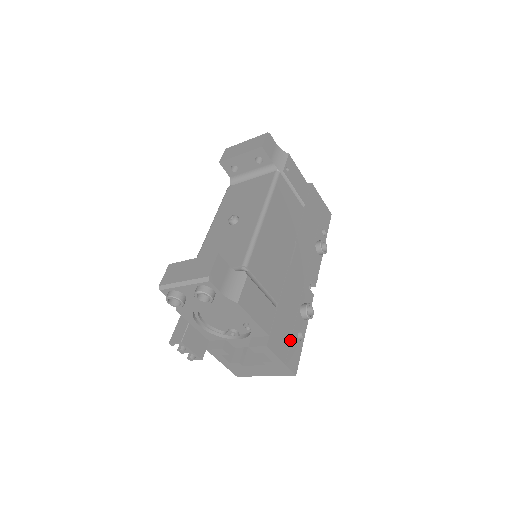
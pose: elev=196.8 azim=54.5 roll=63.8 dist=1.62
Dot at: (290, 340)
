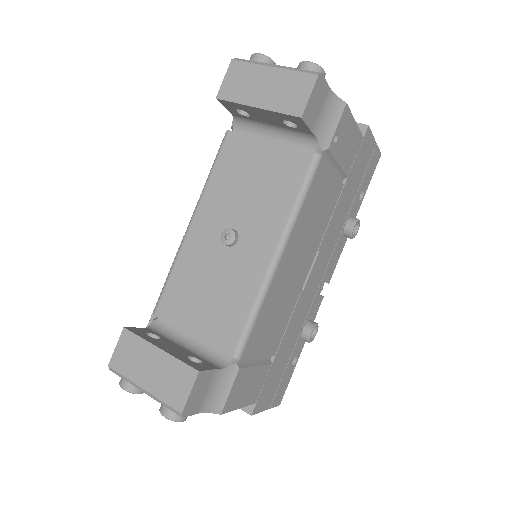
Dot at: (281, 378)
